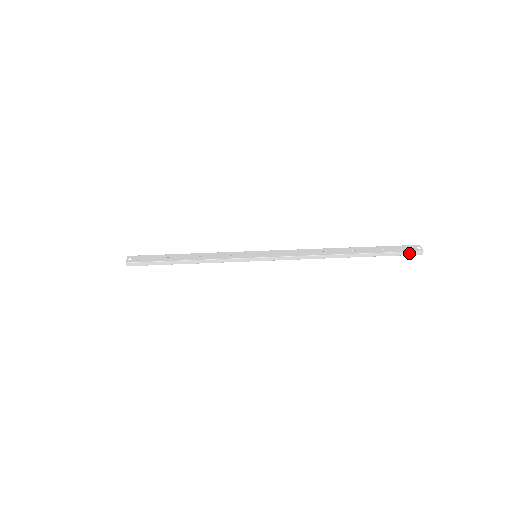
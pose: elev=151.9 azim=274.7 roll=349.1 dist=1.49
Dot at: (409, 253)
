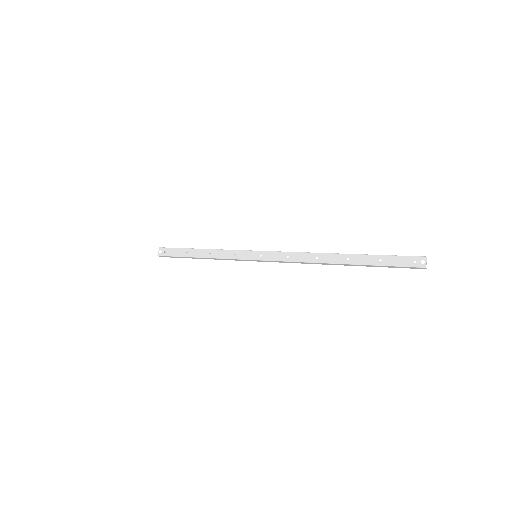
Dot at: (409, 267)
